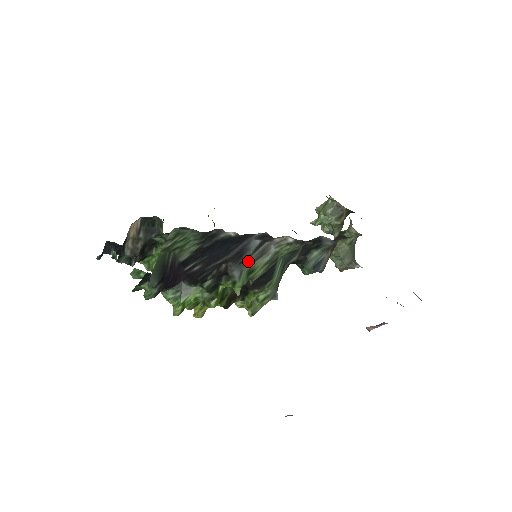
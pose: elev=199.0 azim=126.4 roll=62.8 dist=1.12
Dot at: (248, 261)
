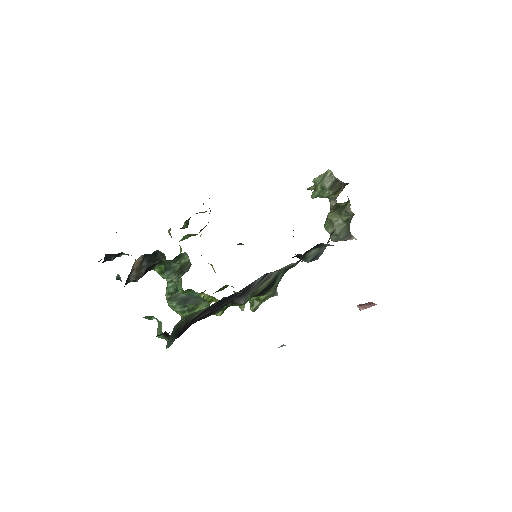
Dot at: (252, 290)
